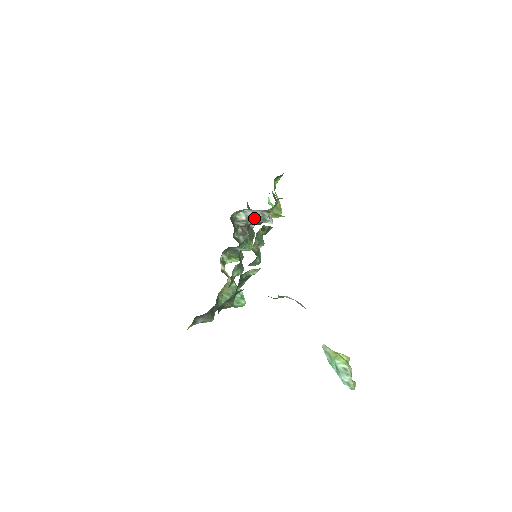
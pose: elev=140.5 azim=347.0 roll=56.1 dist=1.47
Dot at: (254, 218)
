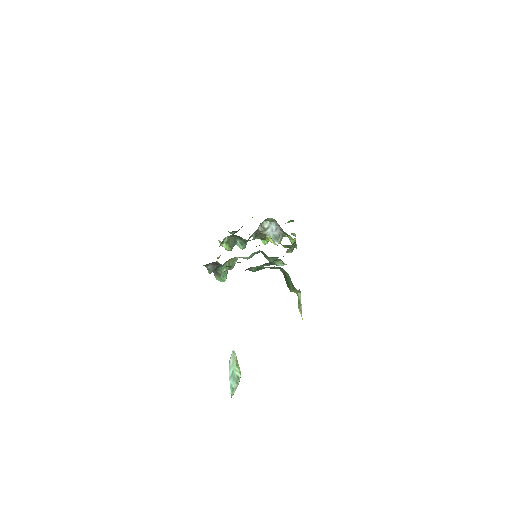
Dot at: (271, 232)
